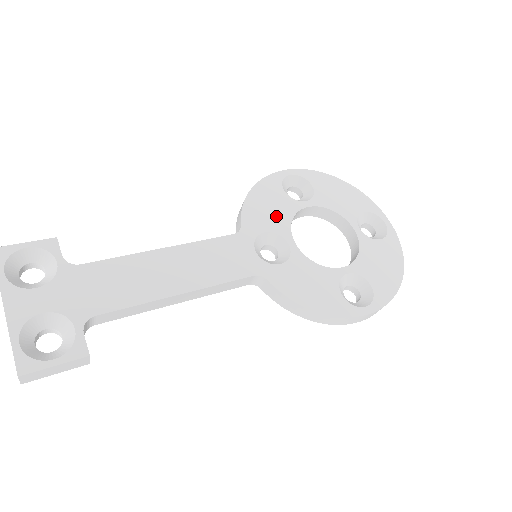
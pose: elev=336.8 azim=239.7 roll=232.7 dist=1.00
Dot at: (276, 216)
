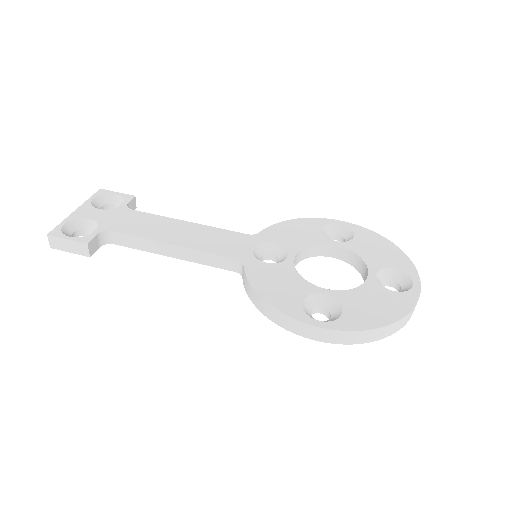
Dot at: (296, 239)
